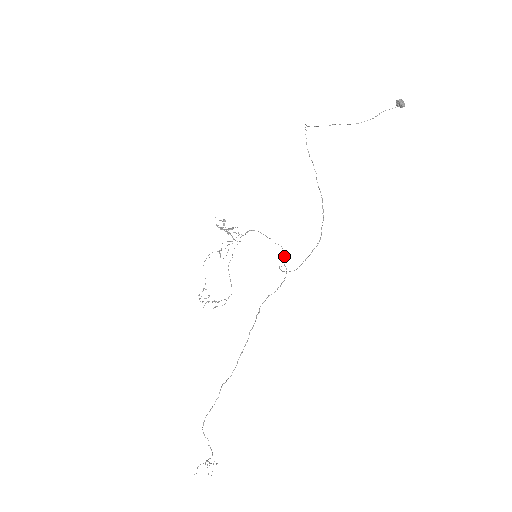
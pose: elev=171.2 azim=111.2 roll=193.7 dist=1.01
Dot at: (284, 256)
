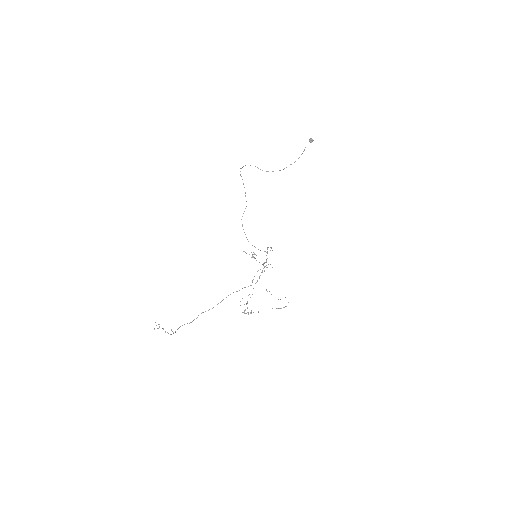
Dot at: (270, 250)
